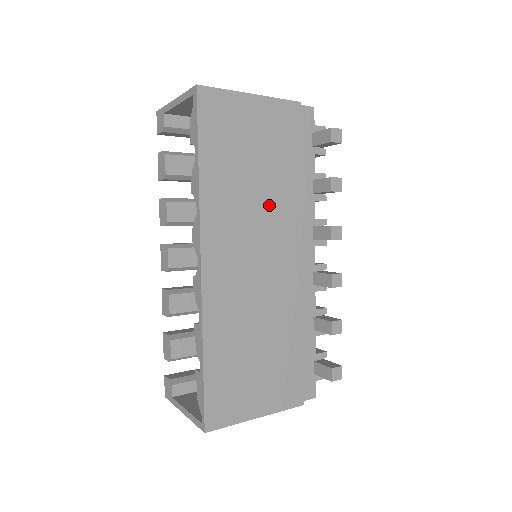
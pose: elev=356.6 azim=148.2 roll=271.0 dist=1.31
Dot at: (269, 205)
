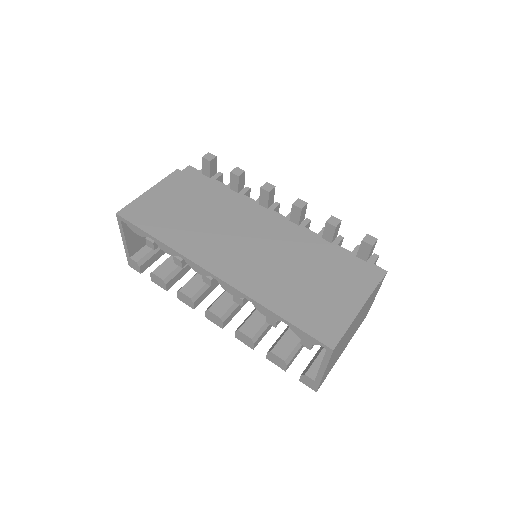
Dot at: (218, 218)
